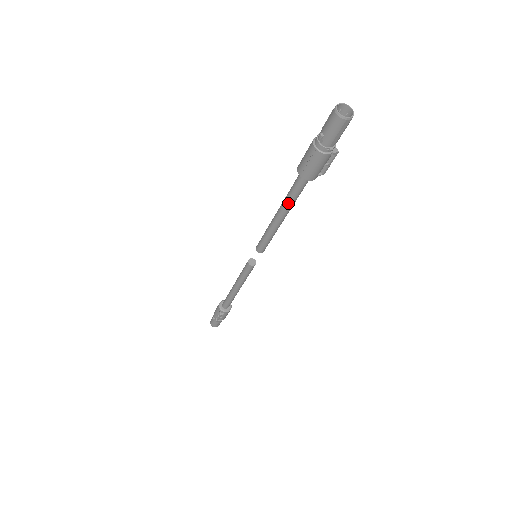
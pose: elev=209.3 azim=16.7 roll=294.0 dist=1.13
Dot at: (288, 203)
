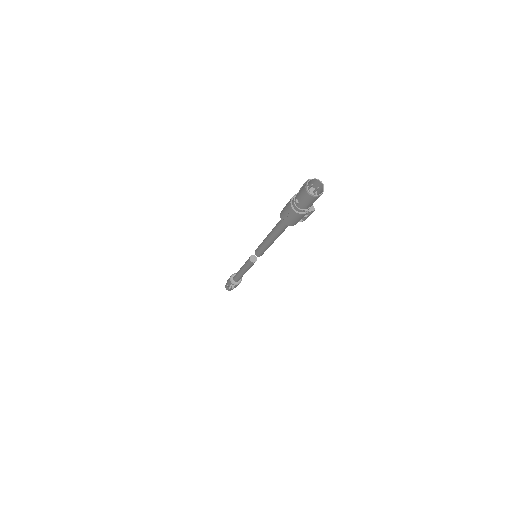
Dot at: (276, 233)
